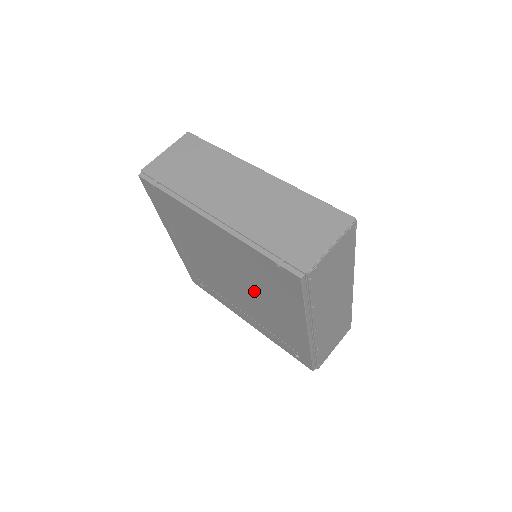
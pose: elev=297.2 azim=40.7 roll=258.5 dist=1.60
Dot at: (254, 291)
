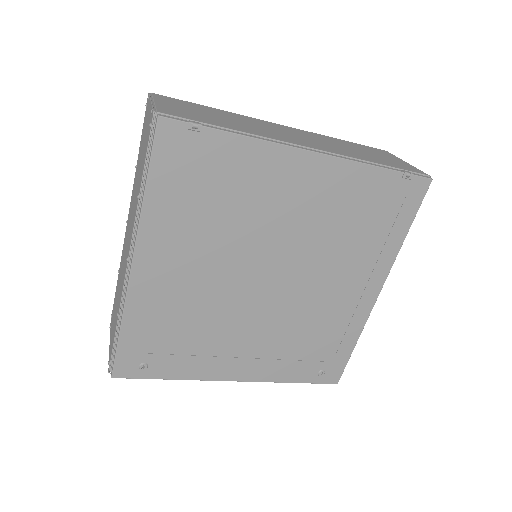
Dot at: (313, 271)
